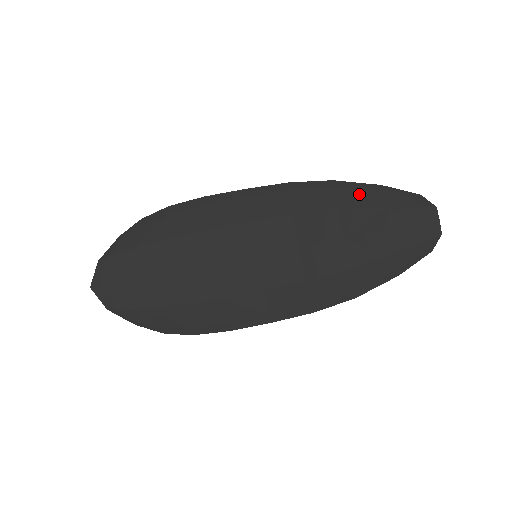
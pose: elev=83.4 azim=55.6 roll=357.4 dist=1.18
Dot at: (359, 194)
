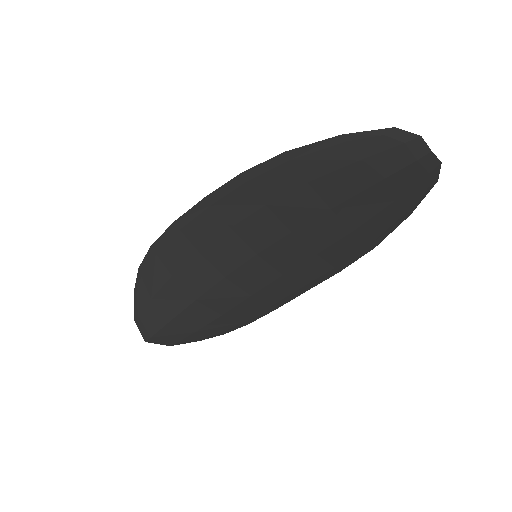
Dot at: (321, 157)
